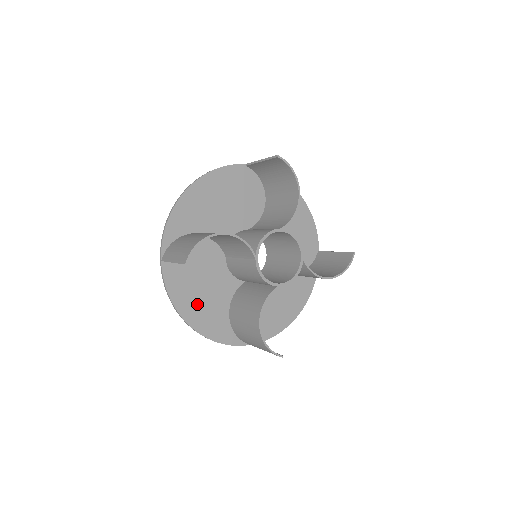
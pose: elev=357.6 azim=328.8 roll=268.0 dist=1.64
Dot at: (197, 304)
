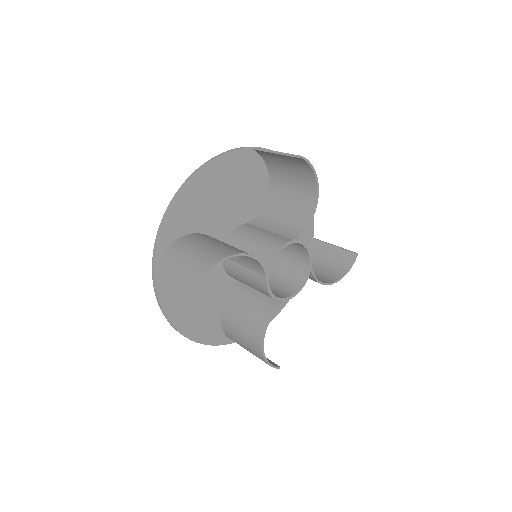
Dot at: (189, 310)
